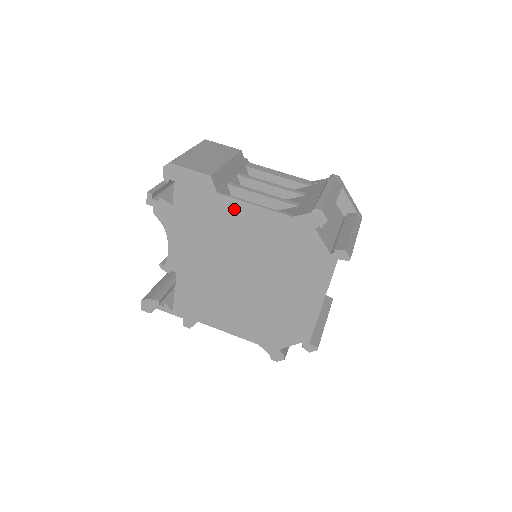
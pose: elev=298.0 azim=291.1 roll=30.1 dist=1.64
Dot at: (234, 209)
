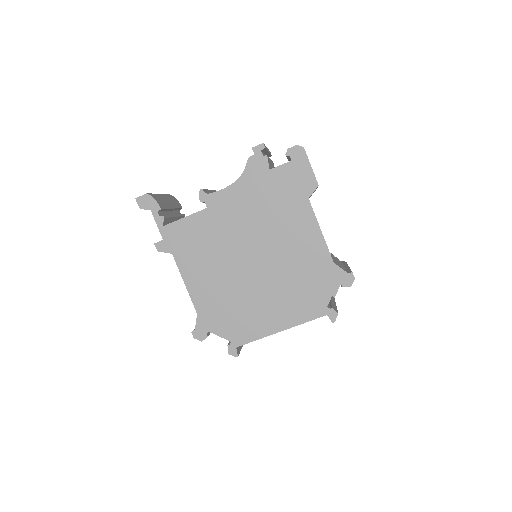
Dot at: (306, 219)
